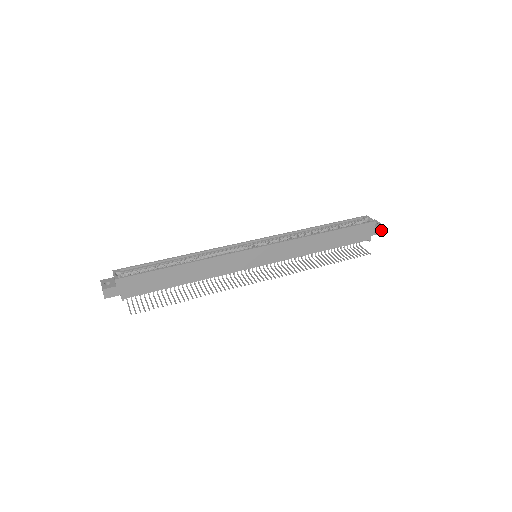
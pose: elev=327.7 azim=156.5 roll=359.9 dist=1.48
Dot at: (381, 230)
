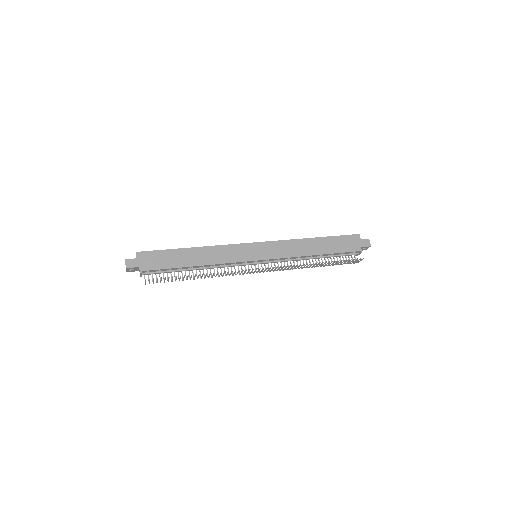
Dot at: (369, 243)
